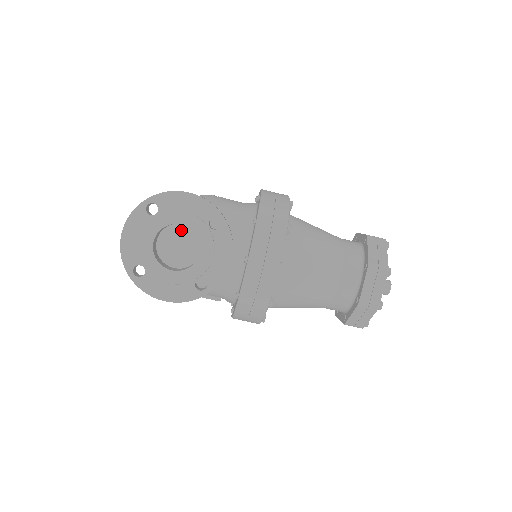
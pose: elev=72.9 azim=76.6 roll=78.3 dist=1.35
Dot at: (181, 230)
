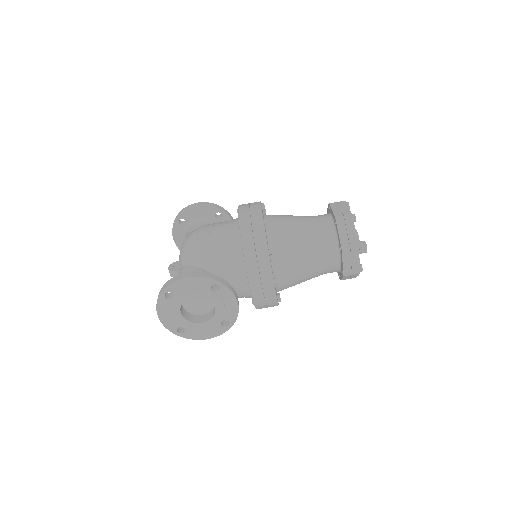
Dot at: occluded
